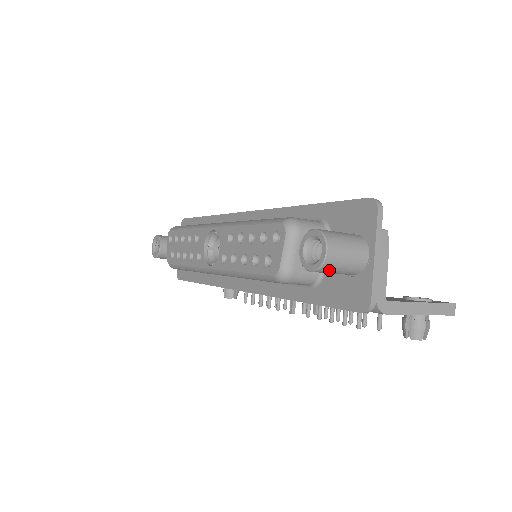
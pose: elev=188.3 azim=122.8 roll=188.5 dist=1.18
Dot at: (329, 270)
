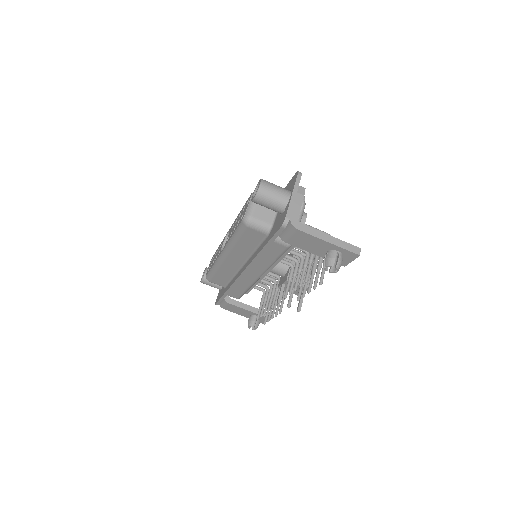
Dot at: (263, 199)
